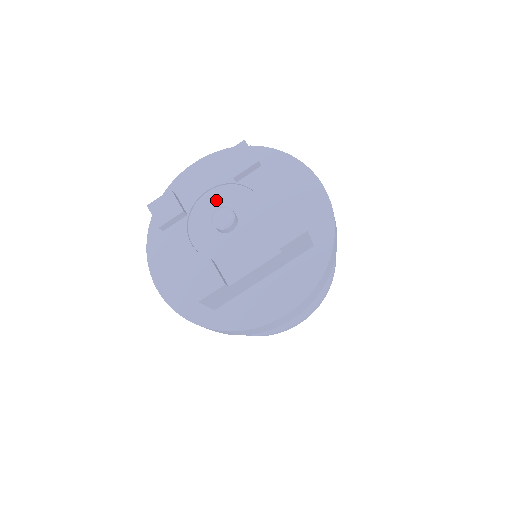
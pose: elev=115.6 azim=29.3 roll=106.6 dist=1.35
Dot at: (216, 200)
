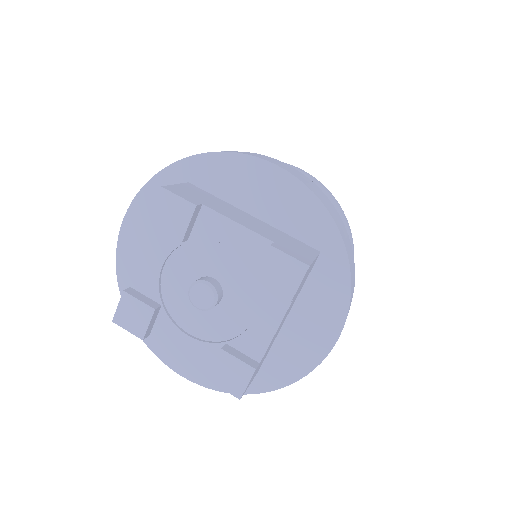
Dot at: (225, 263)
